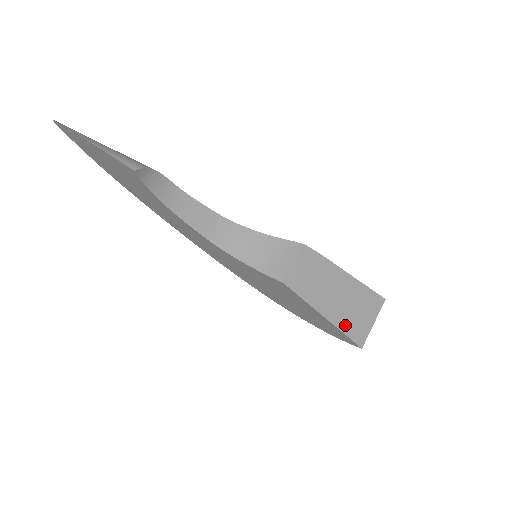
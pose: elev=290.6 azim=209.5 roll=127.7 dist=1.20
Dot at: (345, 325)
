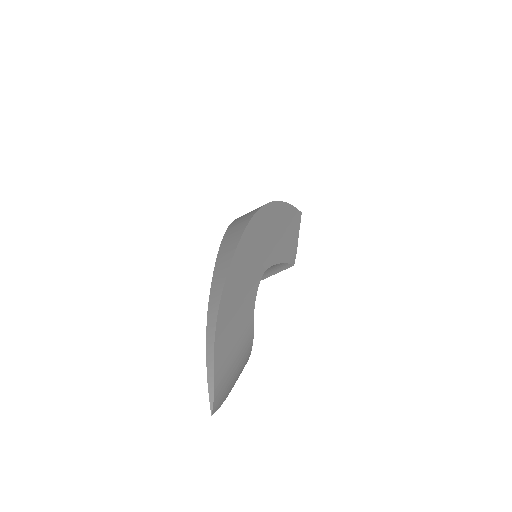
Dot at: occluded
